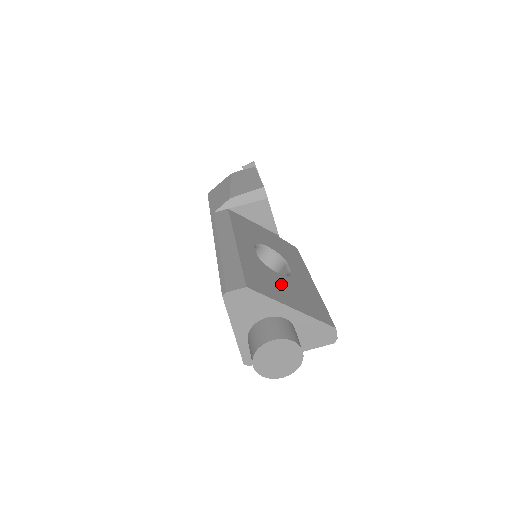
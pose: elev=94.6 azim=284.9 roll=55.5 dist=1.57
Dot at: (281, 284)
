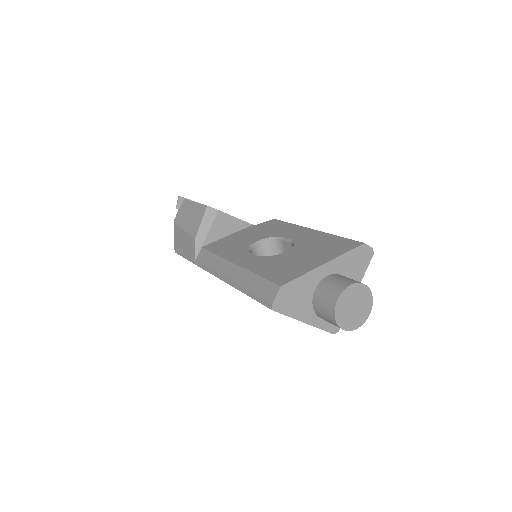
Dot at: (297, 257)
